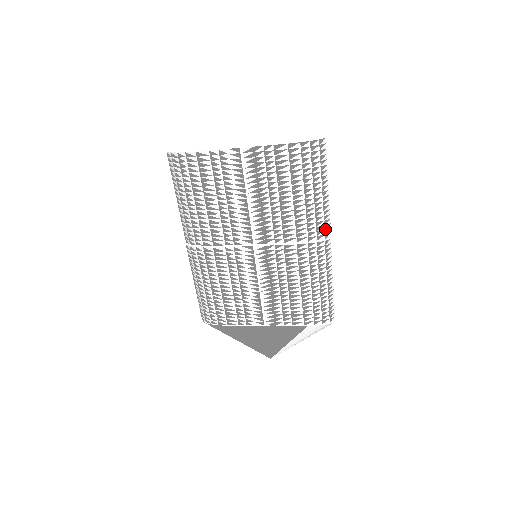
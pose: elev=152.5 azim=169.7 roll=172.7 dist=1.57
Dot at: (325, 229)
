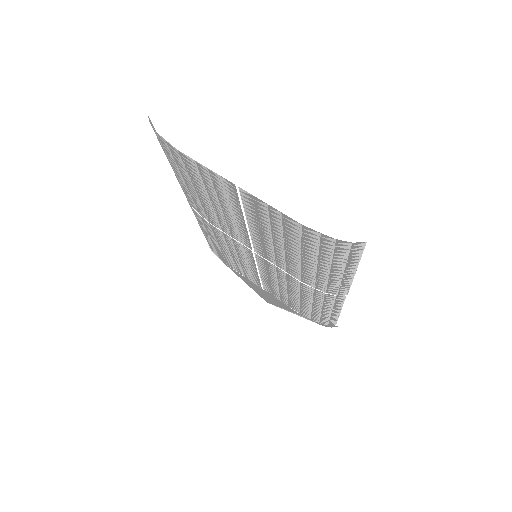
Dot at: (339, 291)
